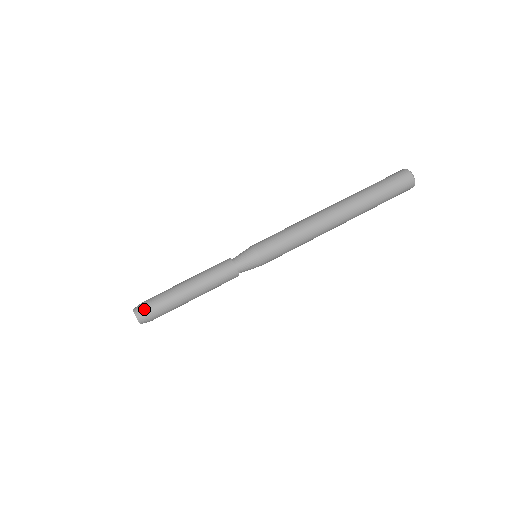
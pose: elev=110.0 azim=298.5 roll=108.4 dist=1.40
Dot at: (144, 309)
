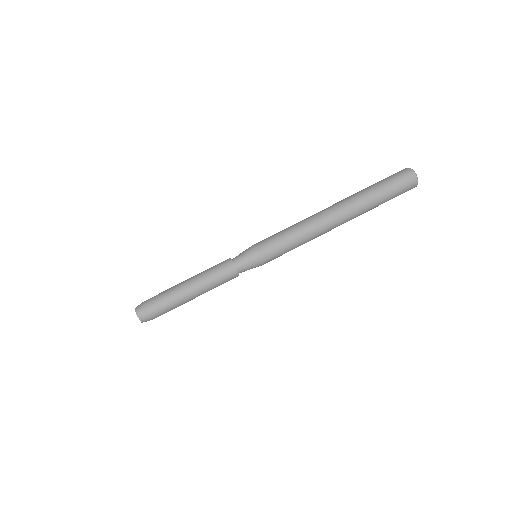
Dot at: (145, 309)
